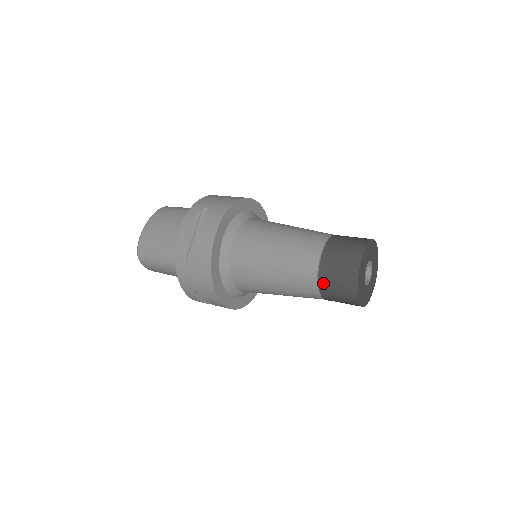
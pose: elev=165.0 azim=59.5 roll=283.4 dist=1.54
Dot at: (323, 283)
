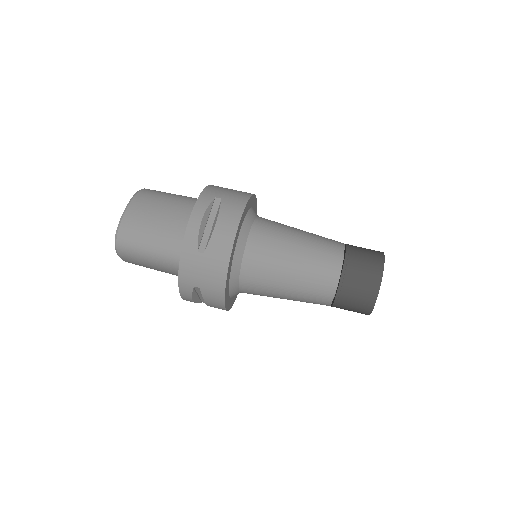
Dot at: (342, 290)
